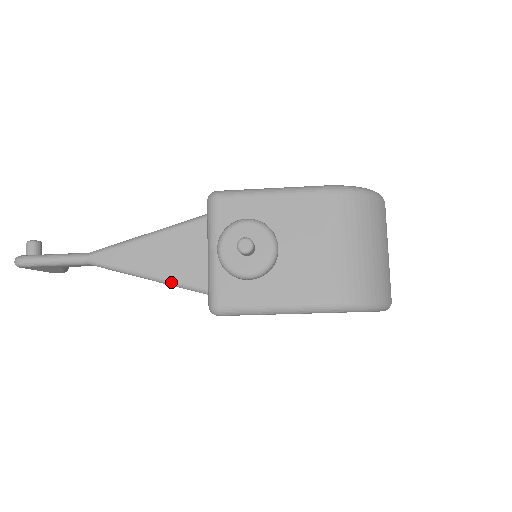
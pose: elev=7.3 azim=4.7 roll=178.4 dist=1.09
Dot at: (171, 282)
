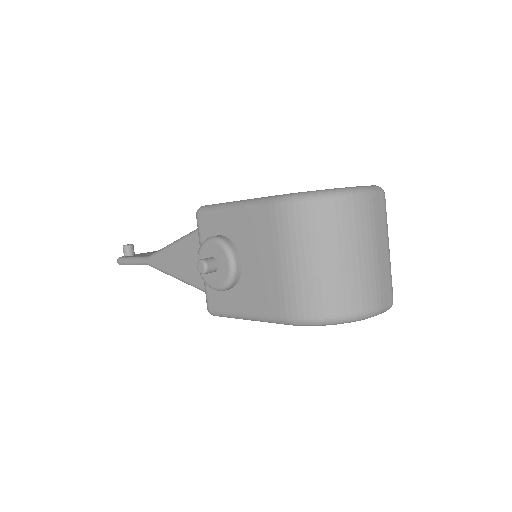
Dot at: (189, 284)
